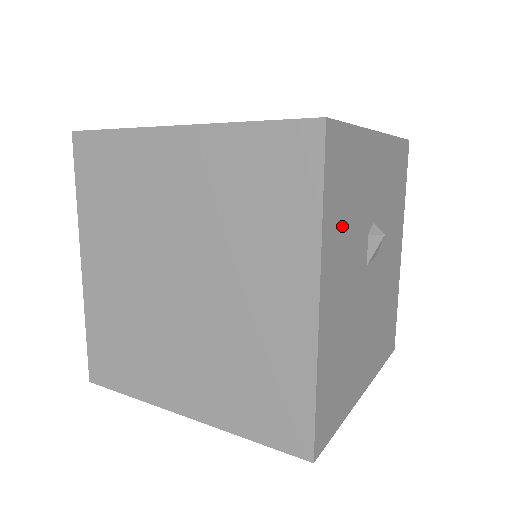
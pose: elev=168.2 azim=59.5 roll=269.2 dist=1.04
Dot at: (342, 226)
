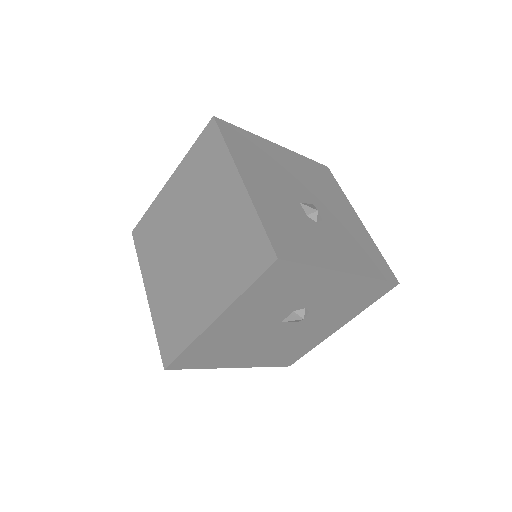
Dot at: (263, 301)
